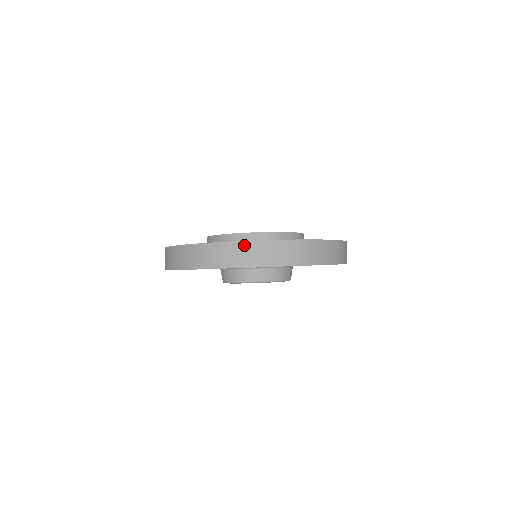
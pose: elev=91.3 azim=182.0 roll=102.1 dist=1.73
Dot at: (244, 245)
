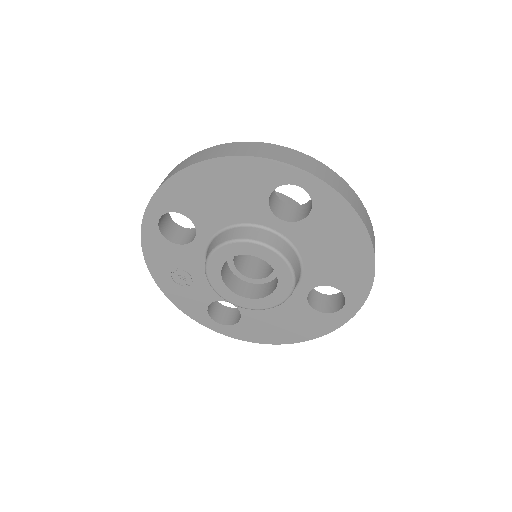
Dot at: (272, 146)
